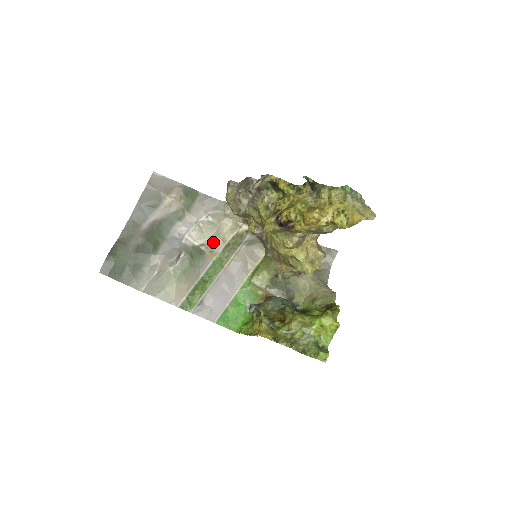
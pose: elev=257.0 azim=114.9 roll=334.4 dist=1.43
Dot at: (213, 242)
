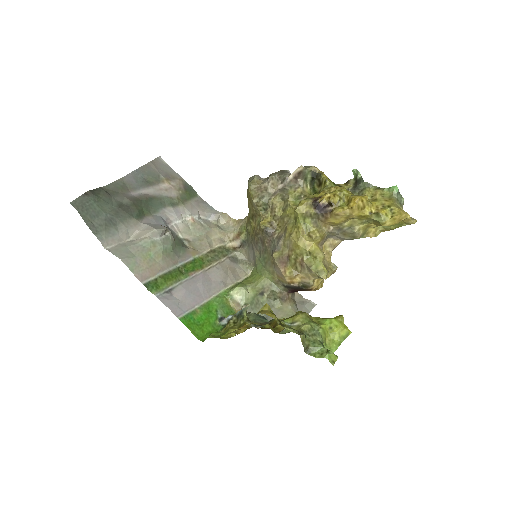
Dot at: (199, 242)
